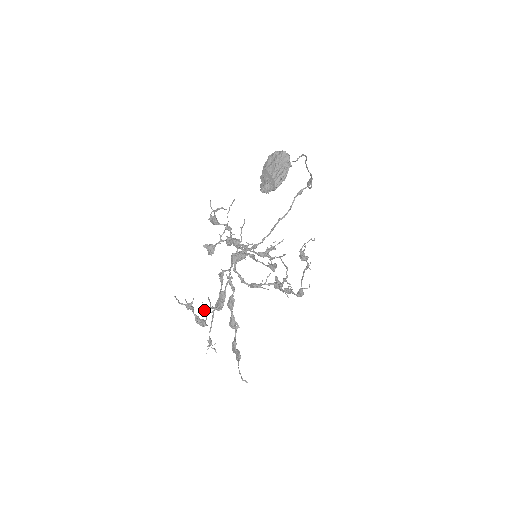
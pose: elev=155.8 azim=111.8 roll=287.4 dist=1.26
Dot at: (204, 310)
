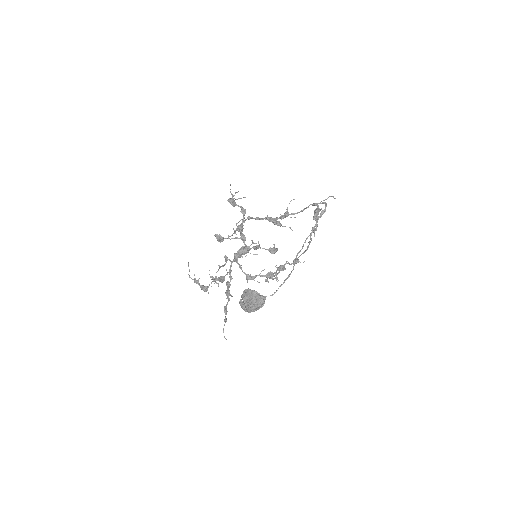
Dot at: occluded
